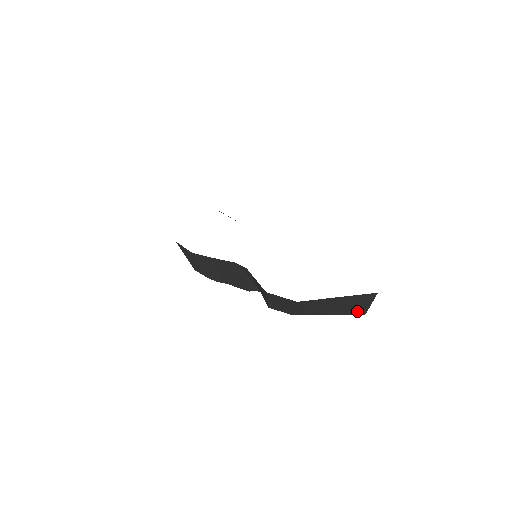
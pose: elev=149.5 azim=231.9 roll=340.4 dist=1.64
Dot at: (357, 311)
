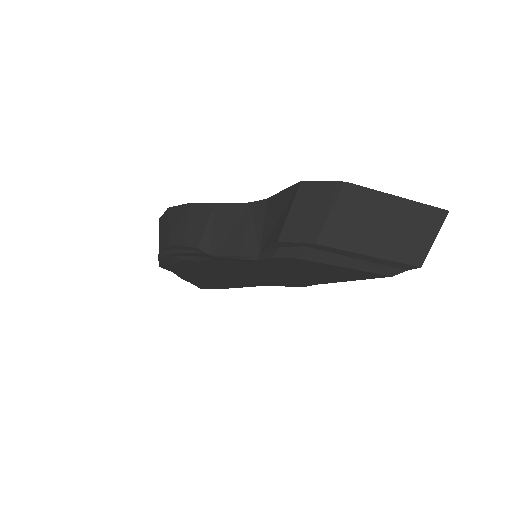
Dot at: (413, 251)
